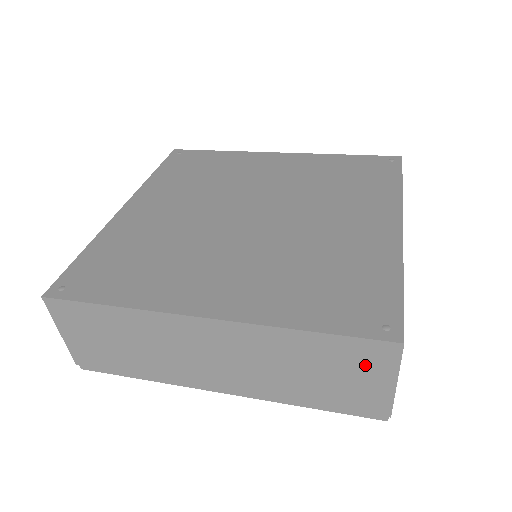
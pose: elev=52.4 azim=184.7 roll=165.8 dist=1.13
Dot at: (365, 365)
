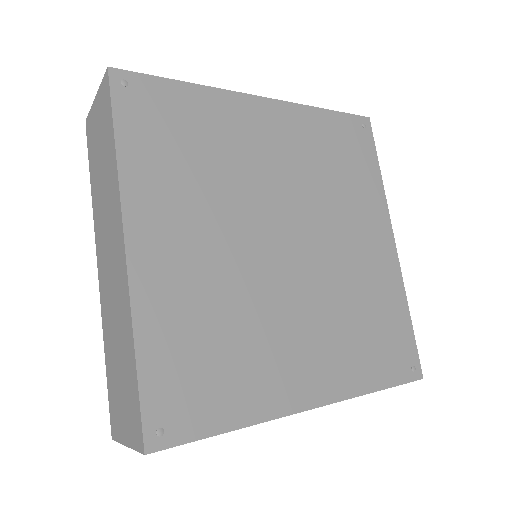
Dot at: occluded
